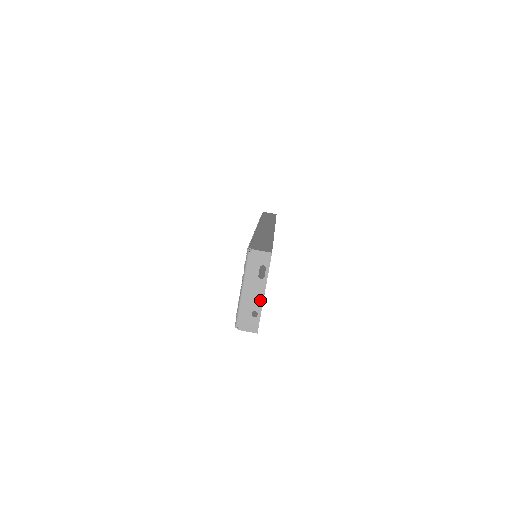
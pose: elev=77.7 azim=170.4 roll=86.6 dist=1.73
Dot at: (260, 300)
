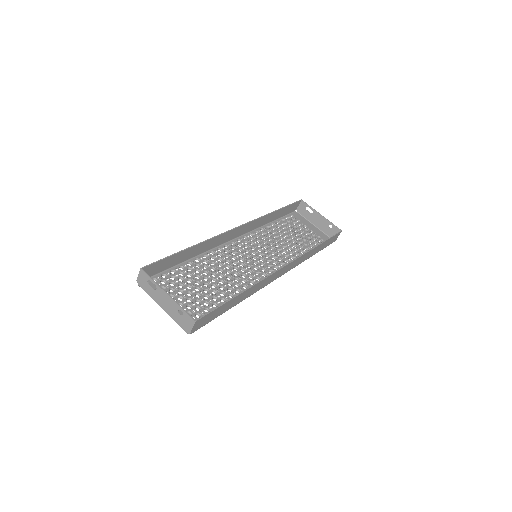
Dot at: (171, 301)
